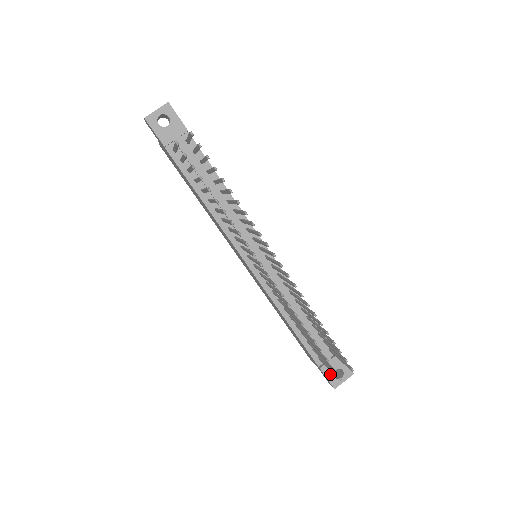
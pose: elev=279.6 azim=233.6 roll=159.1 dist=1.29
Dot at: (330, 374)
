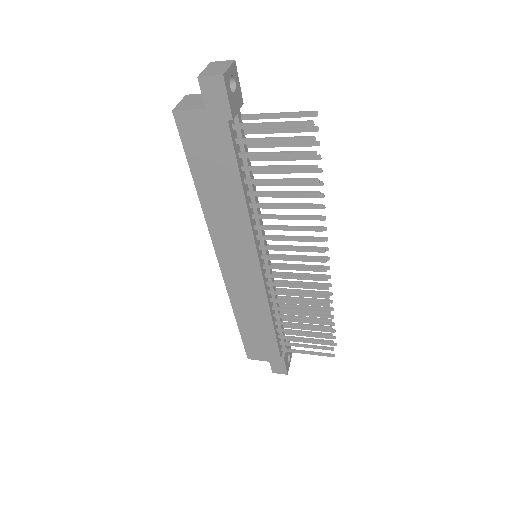
Dot at: (286, 362)
